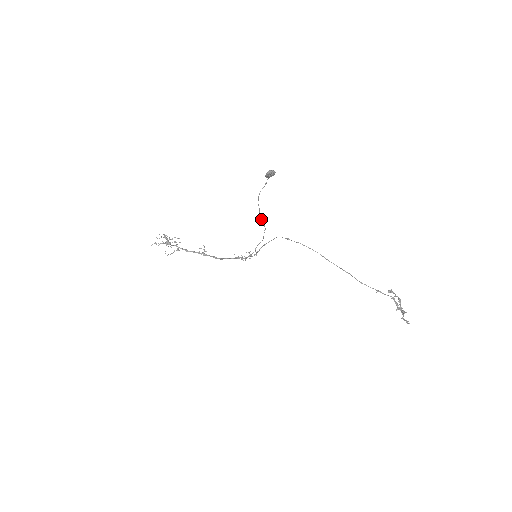
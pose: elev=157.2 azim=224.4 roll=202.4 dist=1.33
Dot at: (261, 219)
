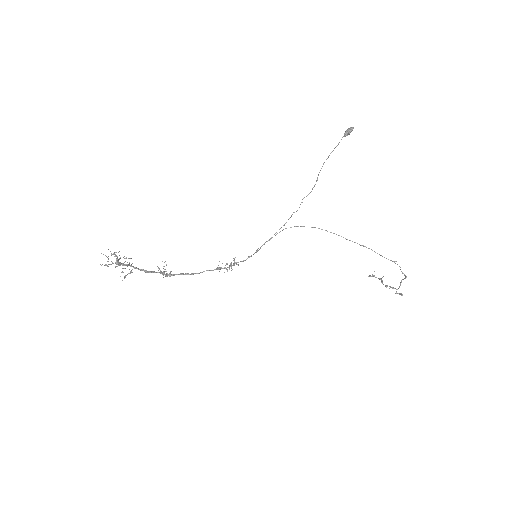
Dot at: (311, 191)
